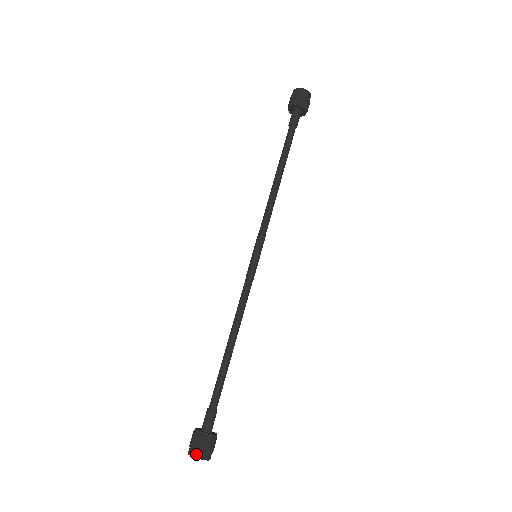
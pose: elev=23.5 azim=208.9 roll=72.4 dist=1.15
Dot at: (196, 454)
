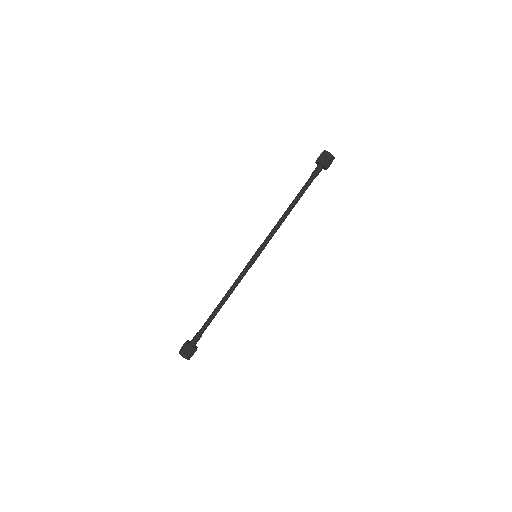
Dot at: (189, 358)
